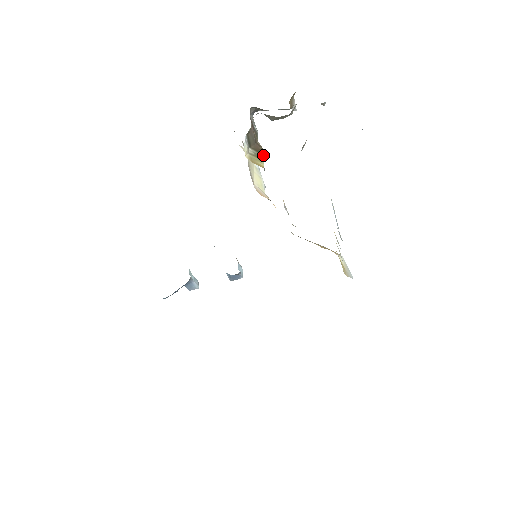
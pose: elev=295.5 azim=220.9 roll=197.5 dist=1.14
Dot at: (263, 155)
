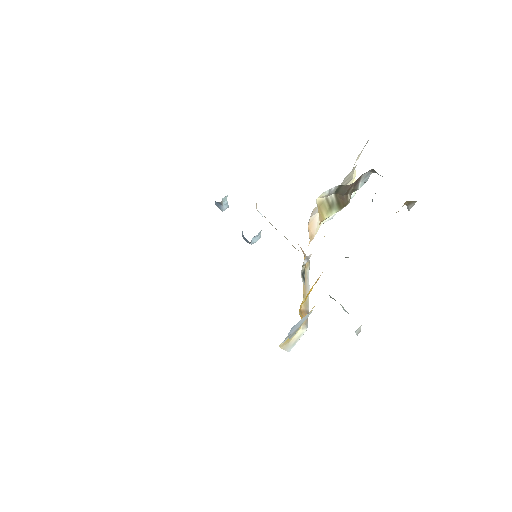
Dot at: (339, 209)
